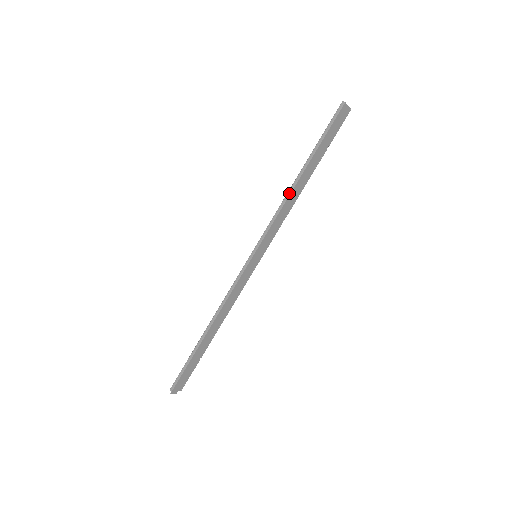
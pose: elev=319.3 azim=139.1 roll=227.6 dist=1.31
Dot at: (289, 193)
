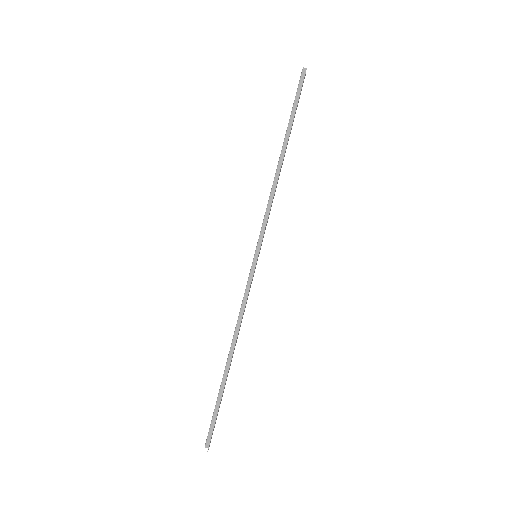
Dot at: (277, 177)
